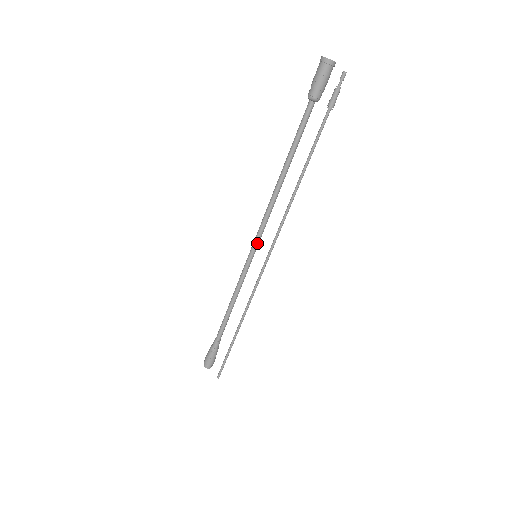
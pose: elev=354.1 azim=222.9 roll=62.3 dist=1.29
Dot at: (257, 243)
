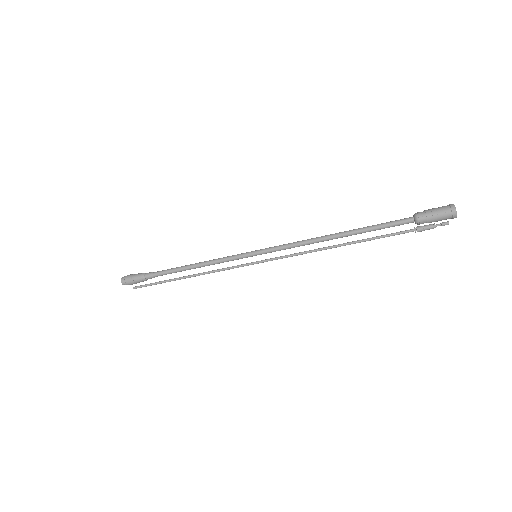
Dot at: occluded
